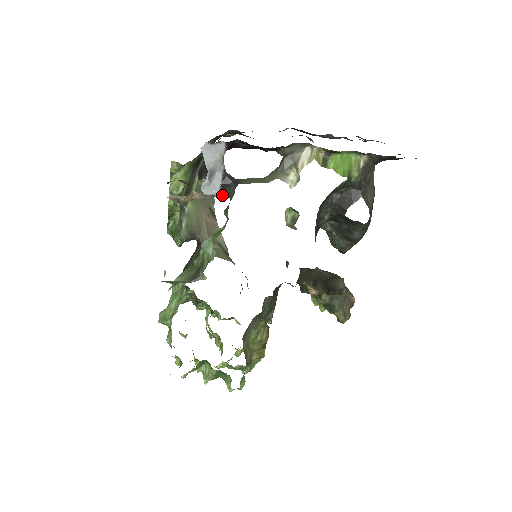
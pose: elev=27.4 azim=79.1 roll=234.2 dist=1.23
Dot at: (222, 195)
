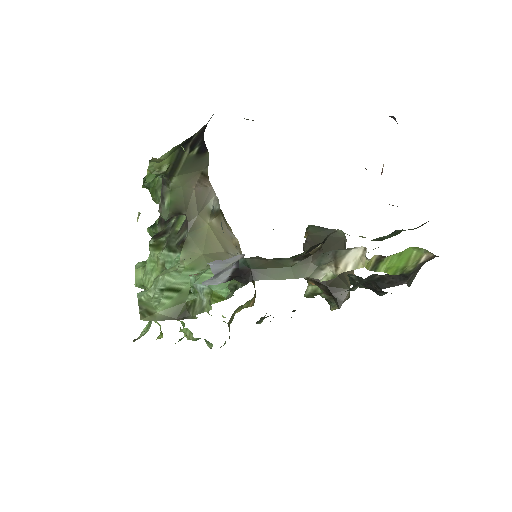
Dot at: (229, 280)
